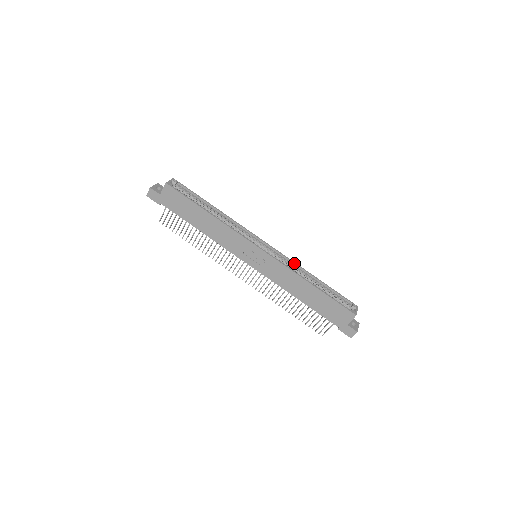
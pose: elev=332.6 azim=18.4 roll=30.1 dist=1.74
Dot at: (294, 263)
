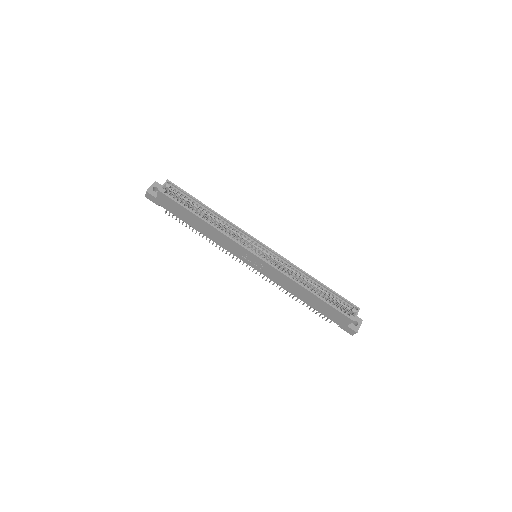
Dot at: (293, 265)
